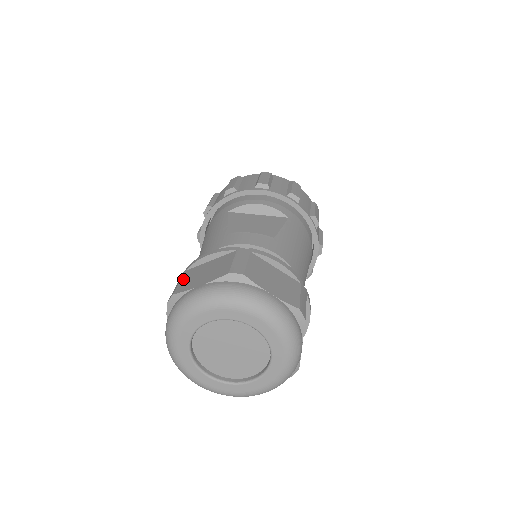
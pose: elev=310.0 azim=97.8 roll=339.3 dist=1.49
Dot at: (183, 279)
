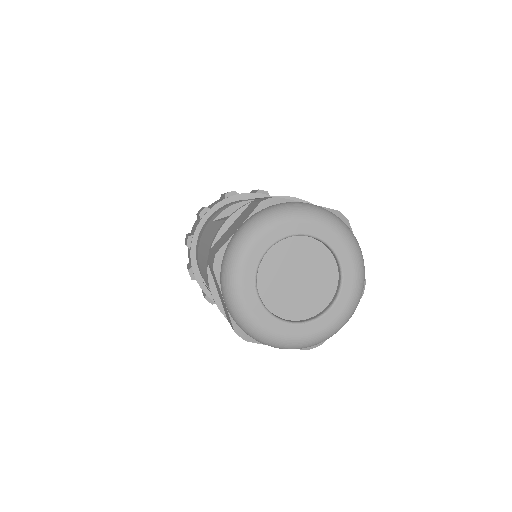
Dot at: (215, 247)
